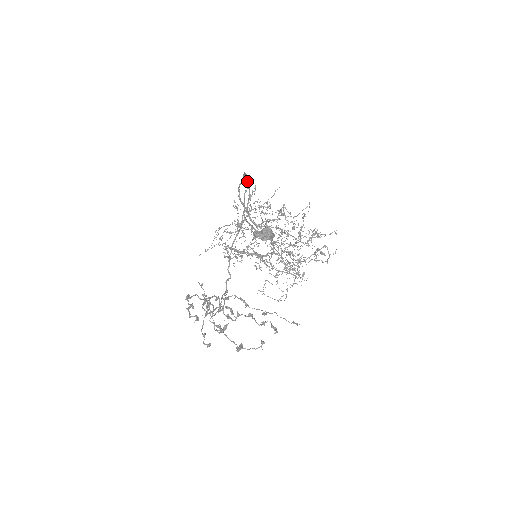
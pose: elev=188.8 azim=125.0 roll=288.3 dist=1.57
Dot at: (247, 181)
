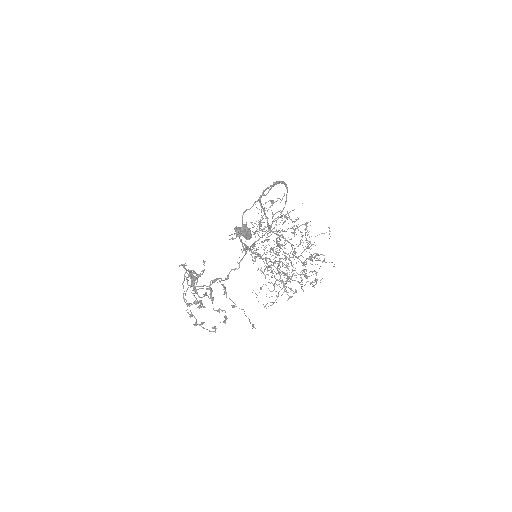
Dot at: (271, 187)
